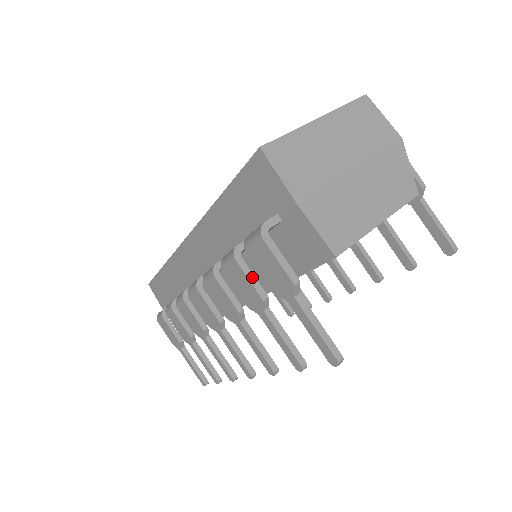
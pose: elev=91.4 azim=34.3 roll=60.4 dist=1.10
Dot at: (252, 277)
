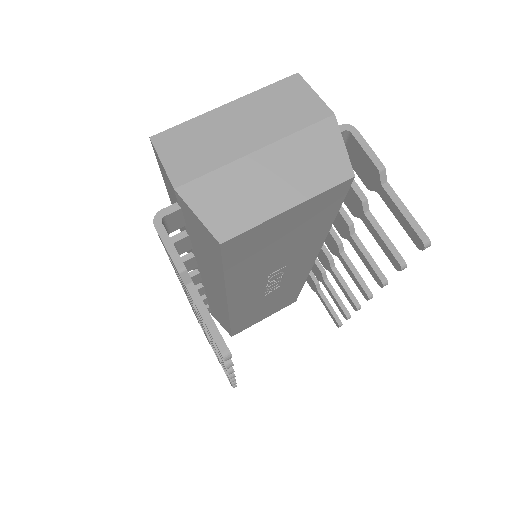
Dot at: occluded
